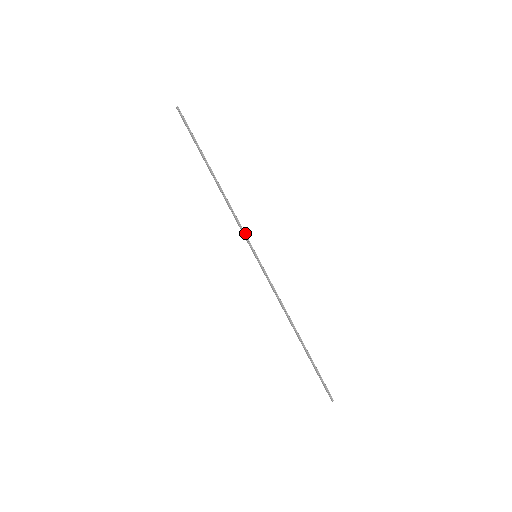
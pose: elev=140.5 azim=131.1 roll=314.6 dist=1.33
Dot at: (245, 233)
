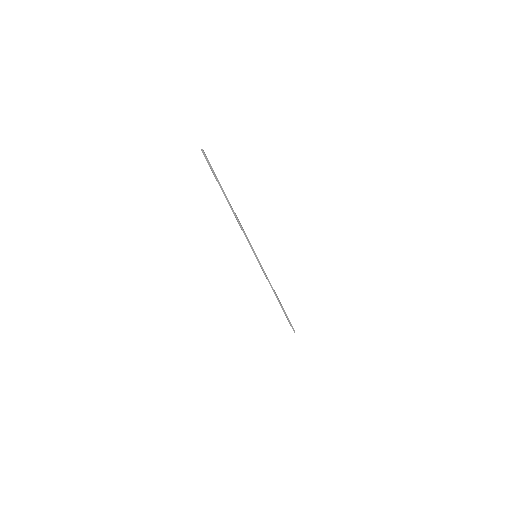
Dot at: occluded
